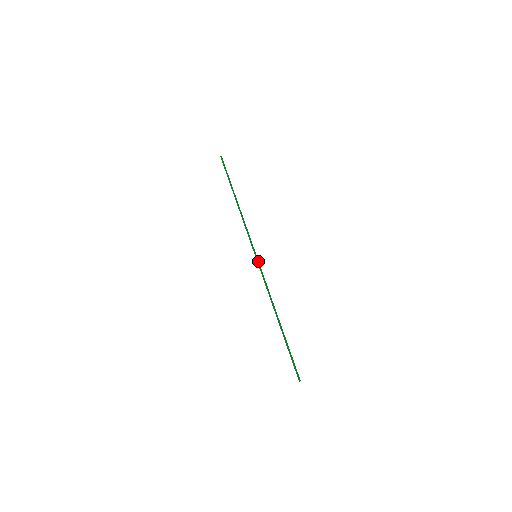
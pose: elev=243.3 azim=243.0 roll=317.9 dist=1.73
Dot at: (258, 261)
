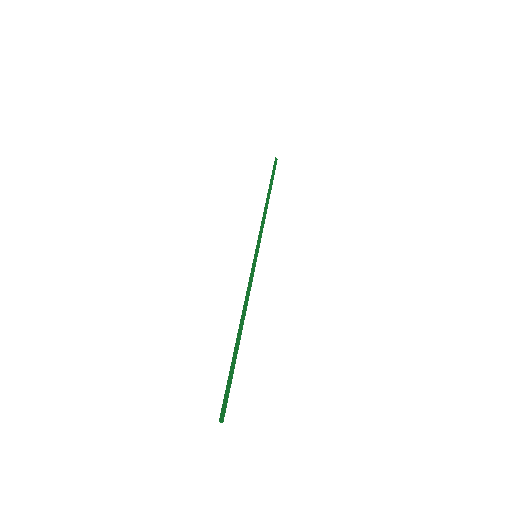
Dot at: (254, 261)
